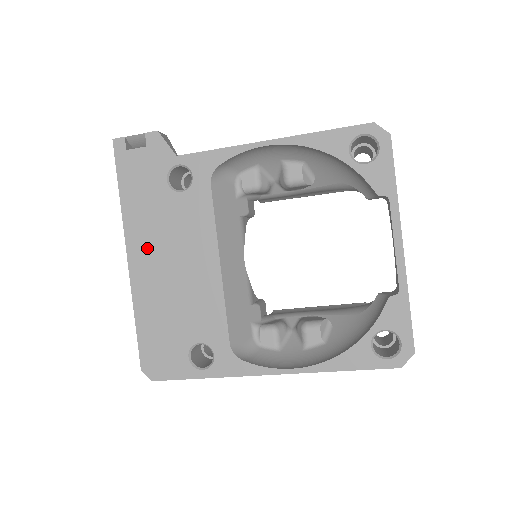
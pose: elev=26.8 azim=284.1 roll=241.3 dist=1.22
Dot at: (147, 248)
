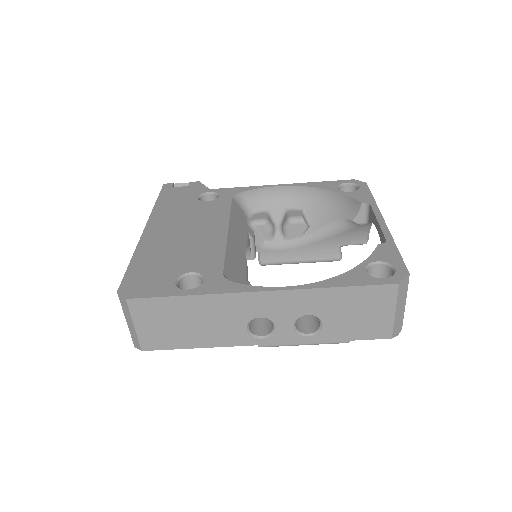
Dot at: (165, 224)
